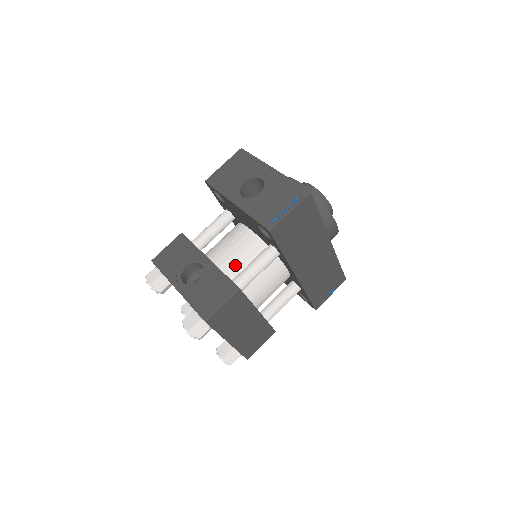
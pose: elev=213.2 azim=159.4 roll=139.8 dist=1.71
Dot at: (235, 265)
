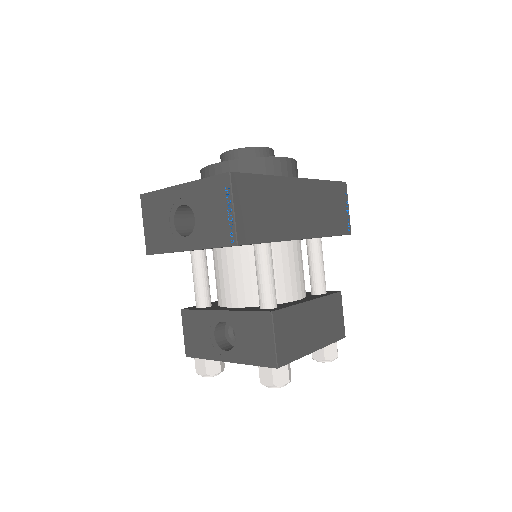
Dot at: (248, 290)
